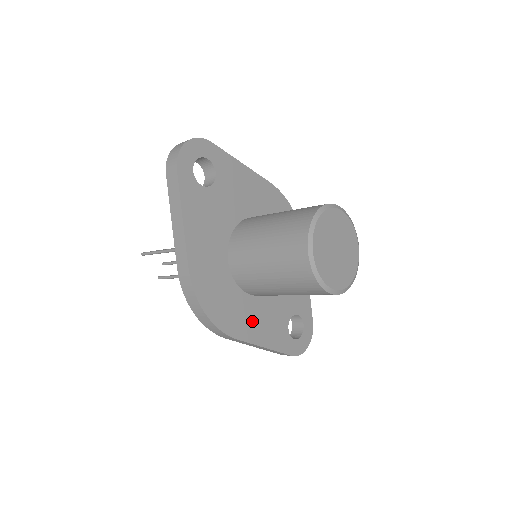
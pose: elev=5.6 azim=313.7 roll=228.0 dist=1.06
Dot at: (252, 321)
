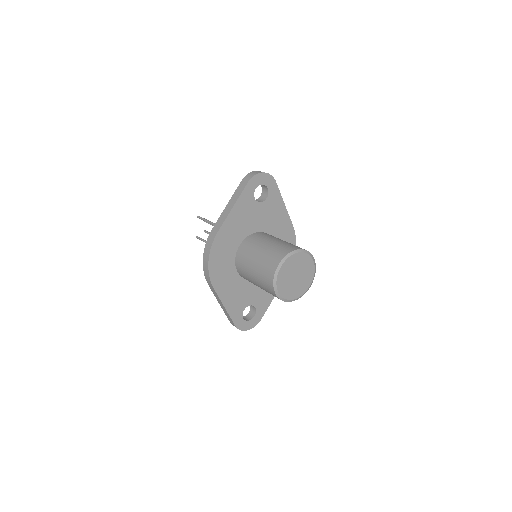
Dot at: (228, 287)
